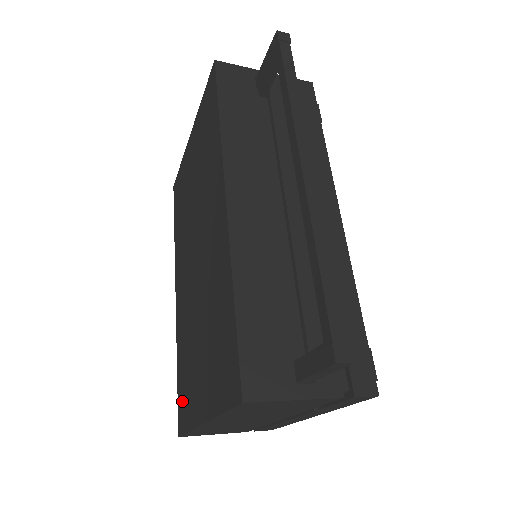
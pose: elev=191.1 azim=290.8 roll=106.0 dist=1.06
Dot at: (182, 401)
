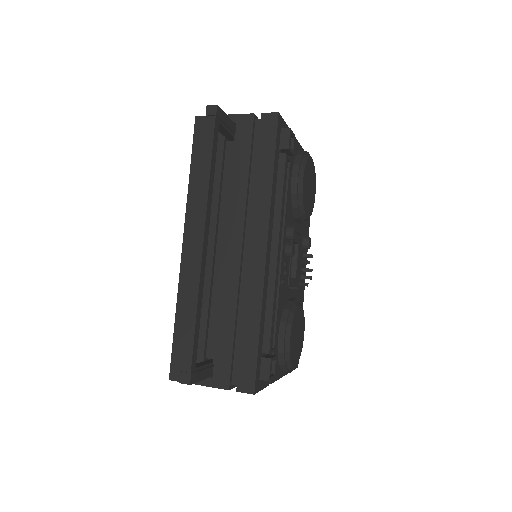
Dot at: occluded
